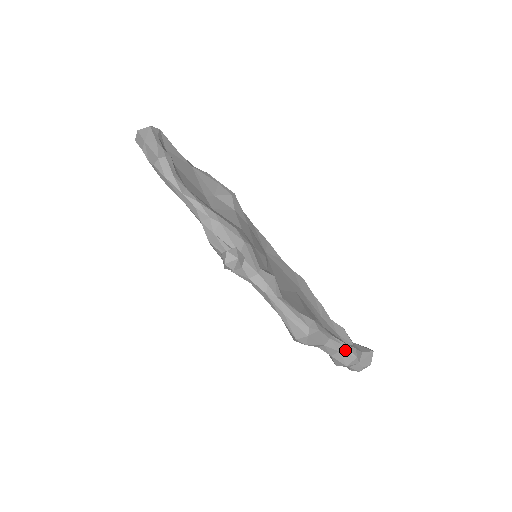
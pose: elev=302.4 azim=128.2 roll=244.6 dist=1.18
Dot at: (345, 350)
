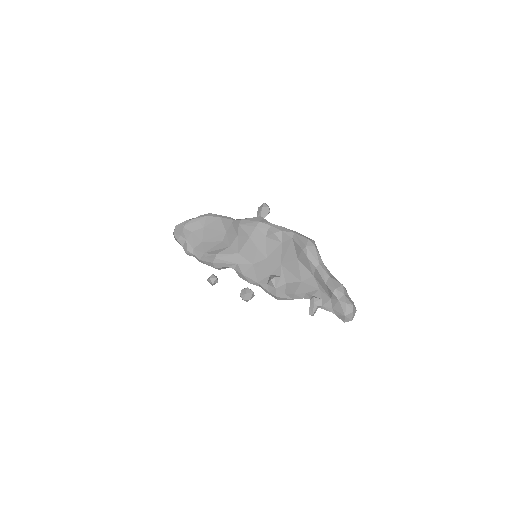
Dot at: occluded
